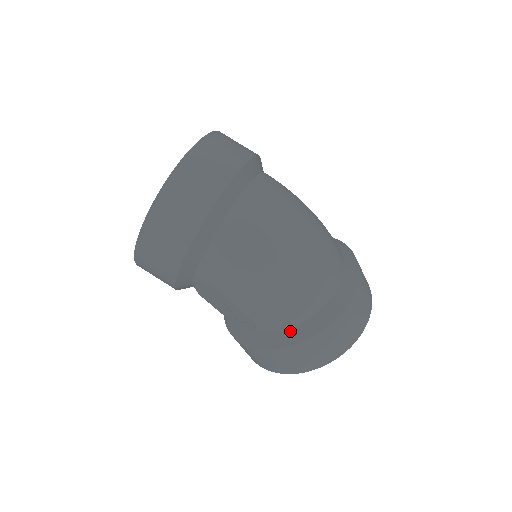
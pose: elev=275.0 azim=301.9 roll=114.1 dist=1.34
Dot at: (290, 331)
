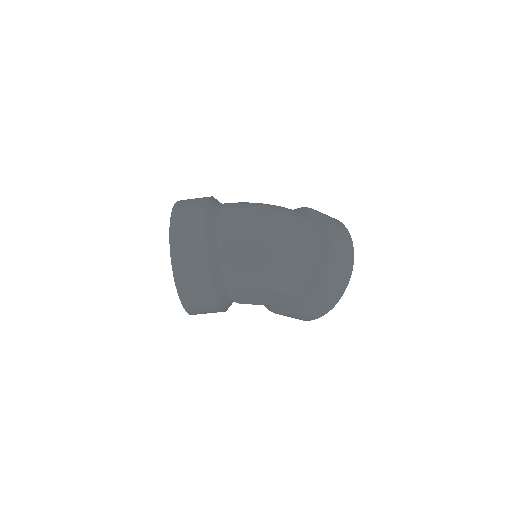
Dot at: (308, 283)
